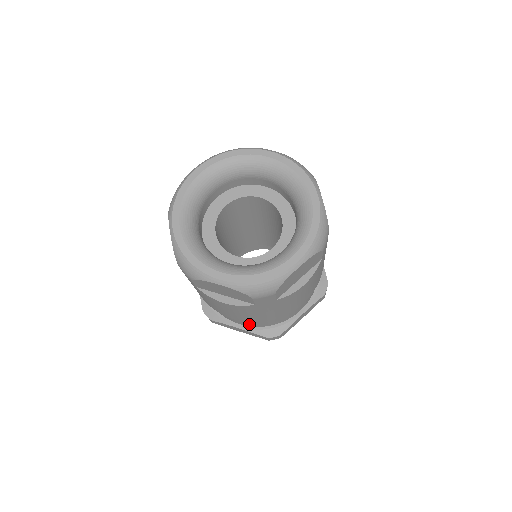
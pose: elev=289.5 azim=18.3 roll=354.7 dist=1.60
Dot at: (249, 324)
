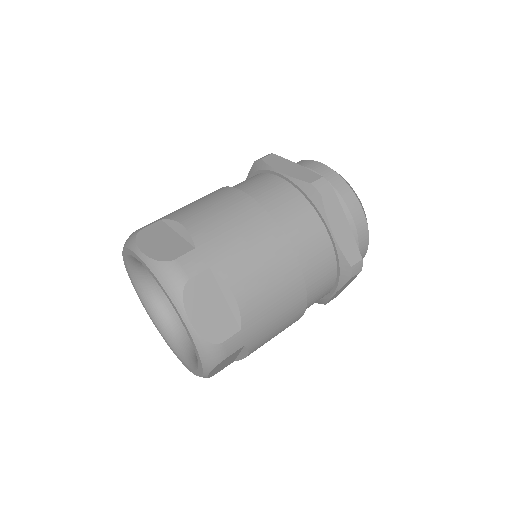
Dot at: occluded
